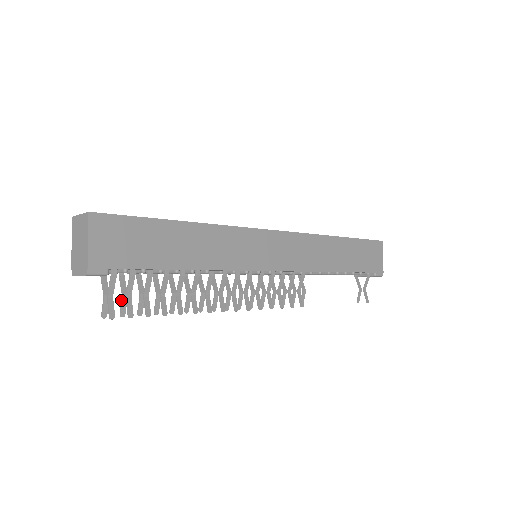
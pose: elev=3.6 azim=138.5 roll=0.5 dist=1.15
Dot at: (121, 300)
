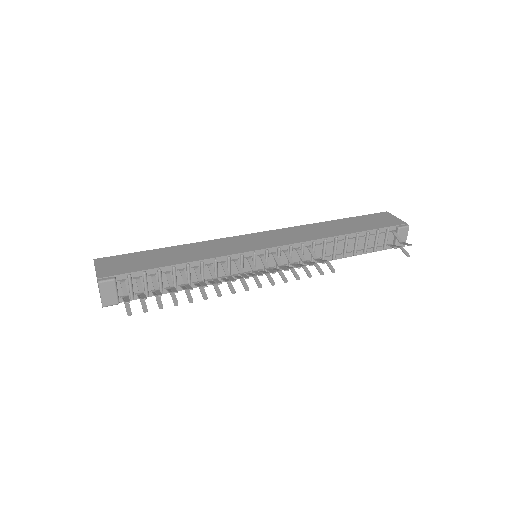
Dot at: occluded
